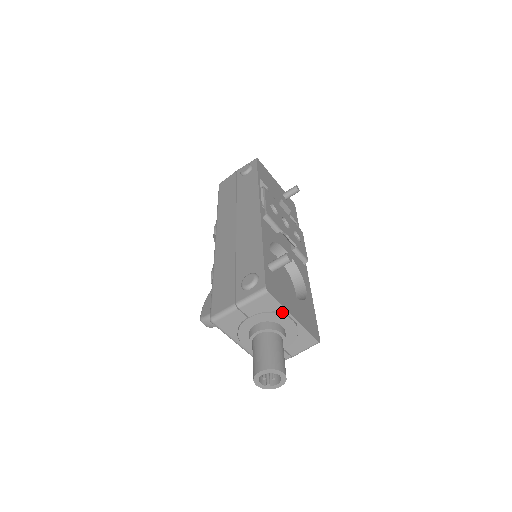
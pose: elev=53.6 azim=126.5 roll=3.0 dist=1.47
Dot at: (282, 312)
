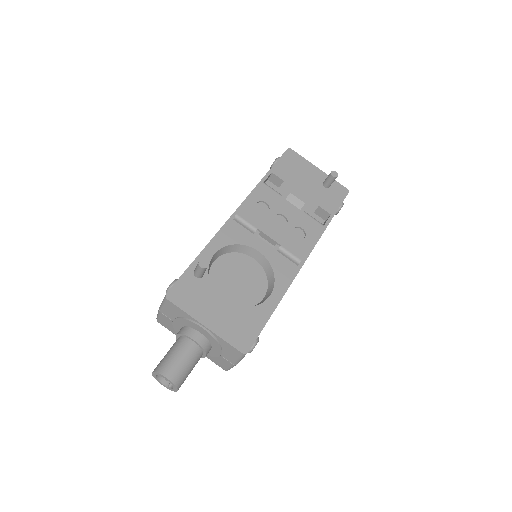
Dot at: (191, 319)
